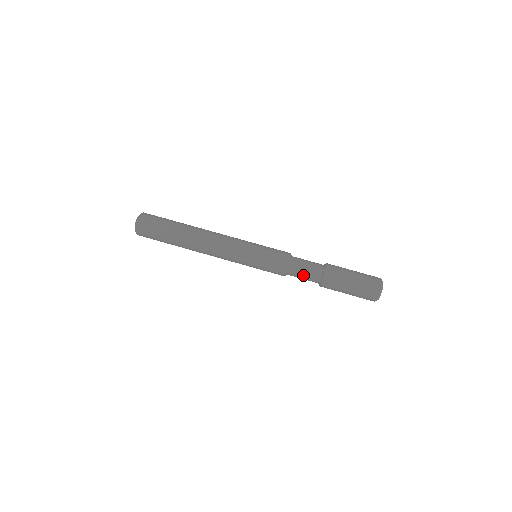
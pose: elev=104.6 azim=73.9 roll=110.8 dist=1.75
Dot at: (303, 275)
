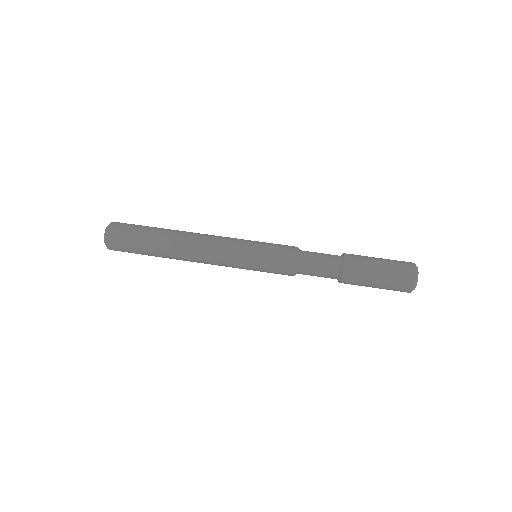
Dot at: (319, 259)
